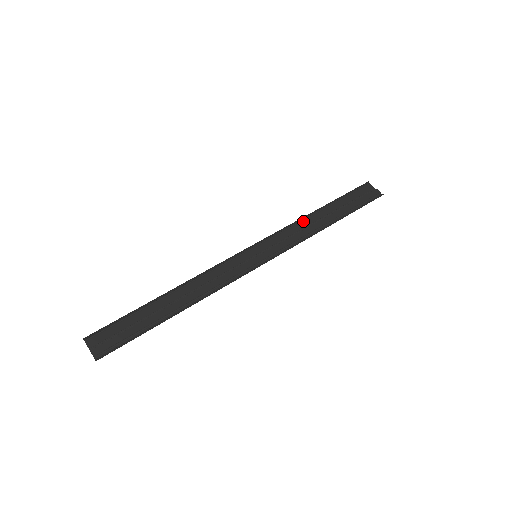
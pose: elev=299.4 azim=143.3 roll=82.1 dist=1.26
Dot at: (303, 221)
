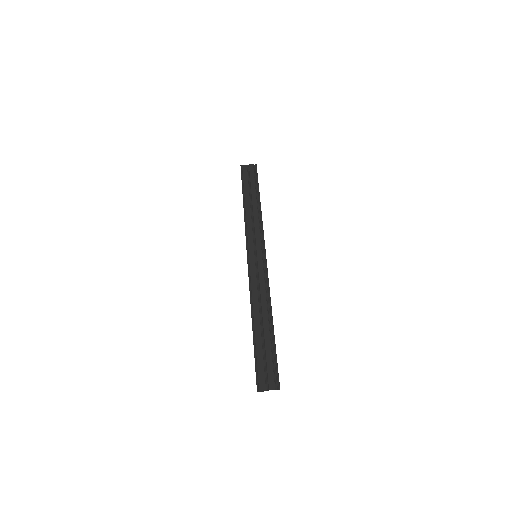
Dot at: (246, 216)
